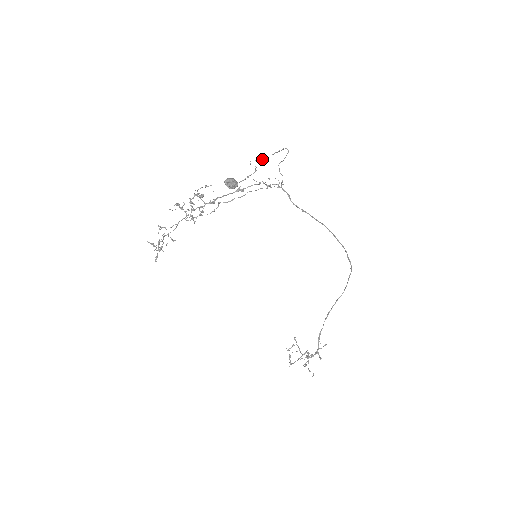
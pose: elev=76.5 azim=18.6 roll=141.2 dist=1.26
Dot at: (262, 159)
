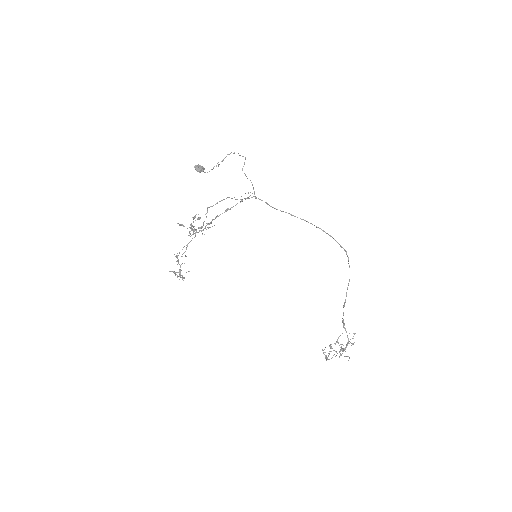
Dot at: (223, 159)
